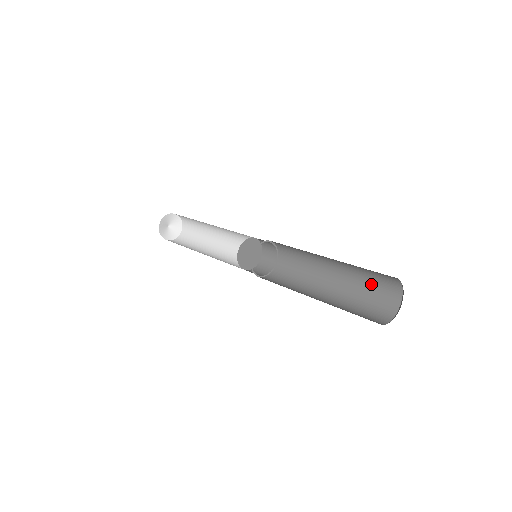
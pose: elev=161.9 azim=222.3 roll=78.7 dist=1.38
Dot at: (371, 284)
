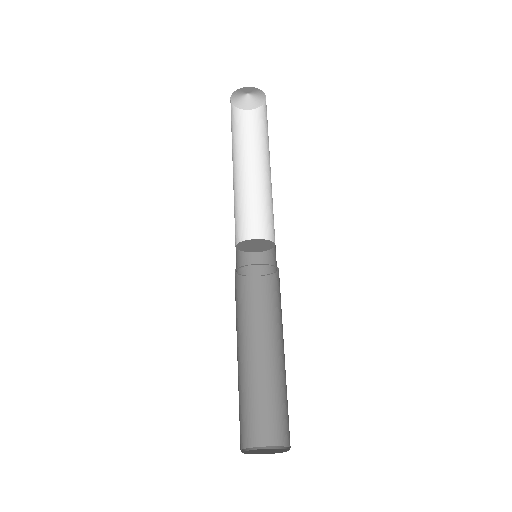
Dot at: (286, 407)
